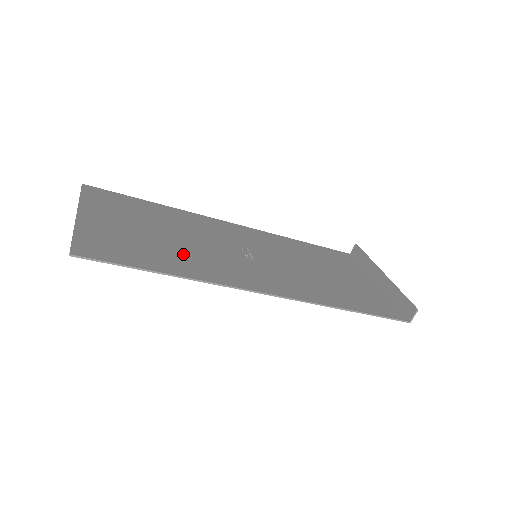
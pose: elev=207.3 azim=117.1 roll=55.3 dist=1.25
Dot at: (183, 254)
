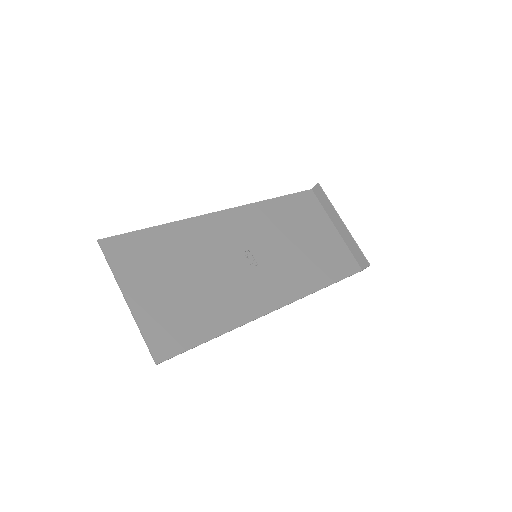
Dot at: (215, 299)
